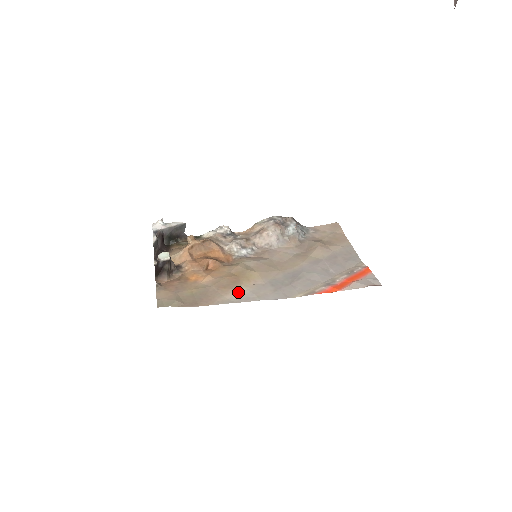
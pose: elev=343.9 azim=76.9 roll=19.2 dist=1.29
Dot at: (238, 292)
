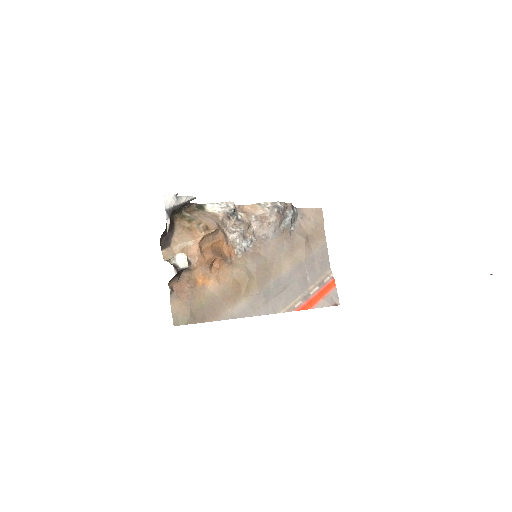
Dot at: (239, 305)
